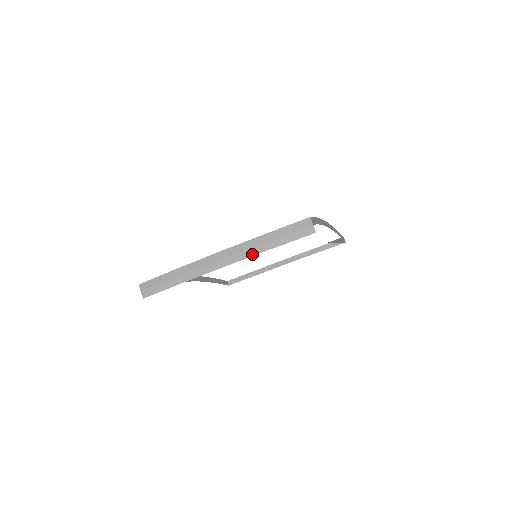
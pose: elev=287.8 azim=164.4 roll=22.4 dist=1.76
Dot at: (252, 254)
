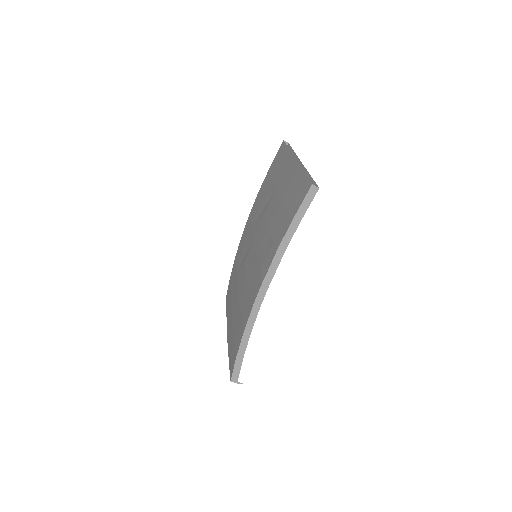
Dot at: occluded
